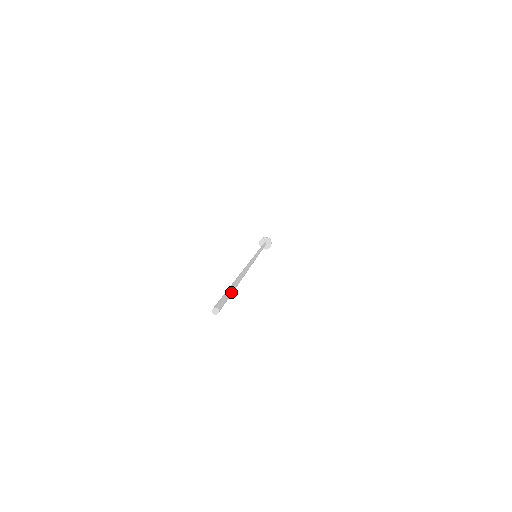
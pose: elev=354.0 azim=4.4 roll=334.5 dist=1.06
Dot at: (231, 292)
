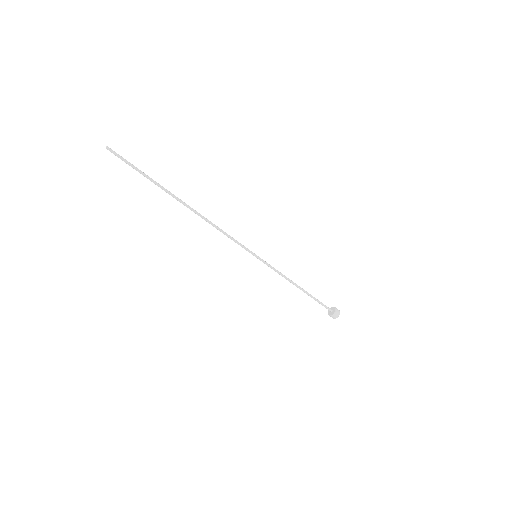
Dot at: (138, 170)
